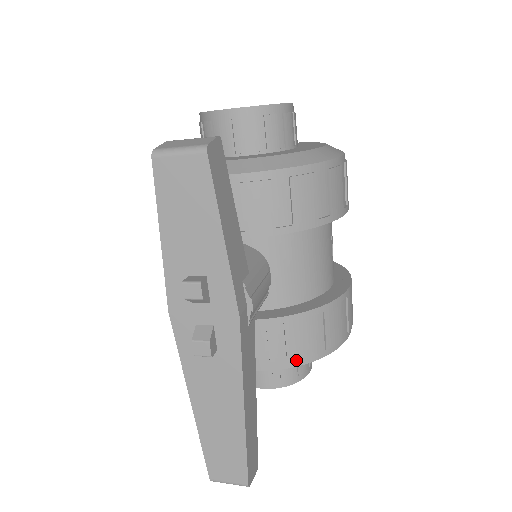
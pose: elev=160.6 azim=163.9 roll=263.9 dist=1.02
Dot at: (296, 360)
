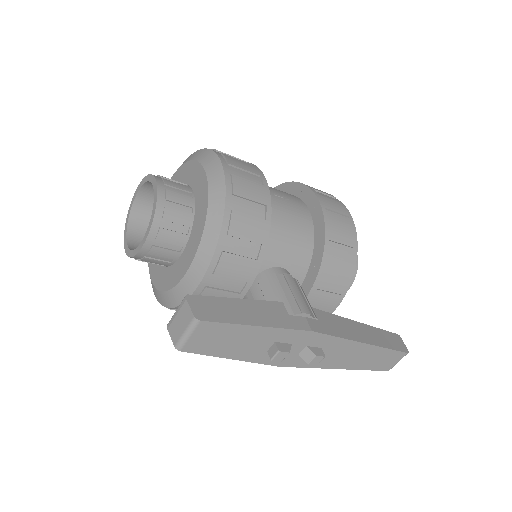
Dot at: (349, 276)
